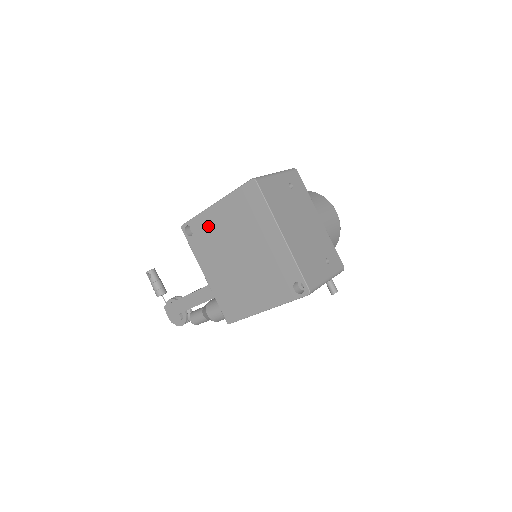
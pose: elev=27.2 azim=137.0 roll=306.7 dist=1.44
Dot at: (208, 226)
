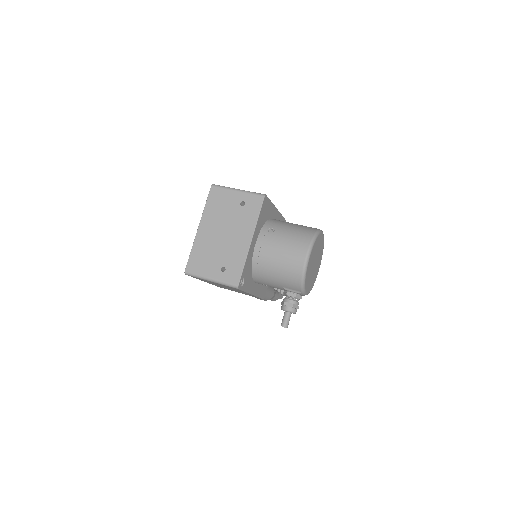
Dot at: occluded
